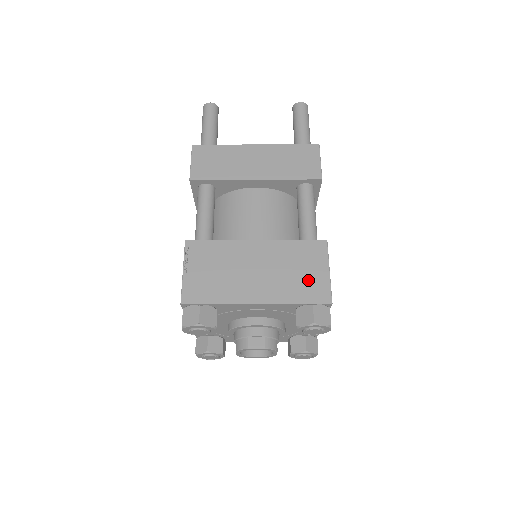
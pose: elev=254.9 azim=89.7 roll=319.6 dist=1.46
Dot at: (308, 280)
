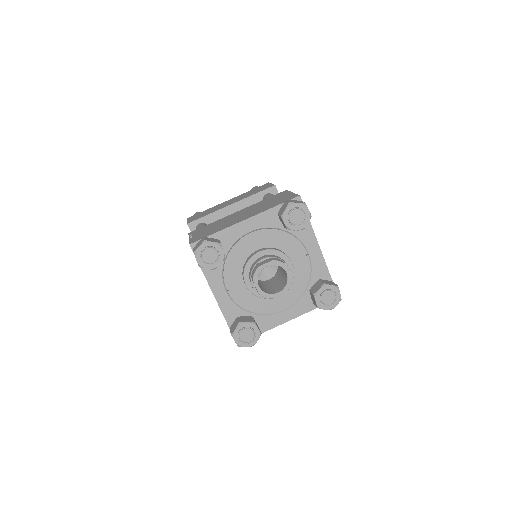
Dot at: (279, 200)
